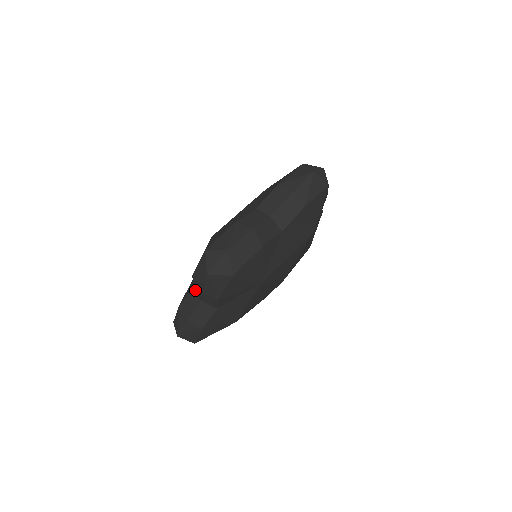
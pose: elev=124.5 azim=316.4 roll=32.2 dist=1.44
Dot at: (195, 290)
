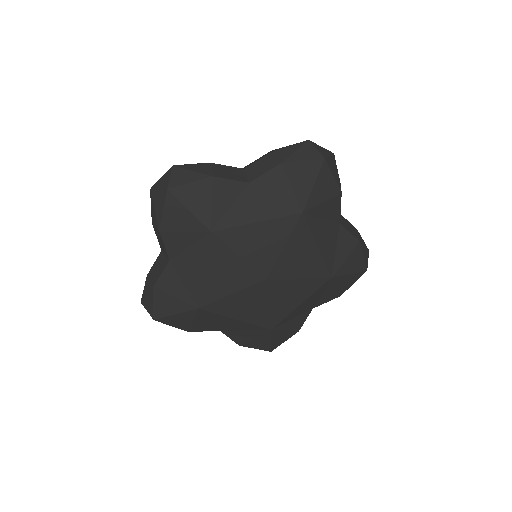
Dot at: occluded
